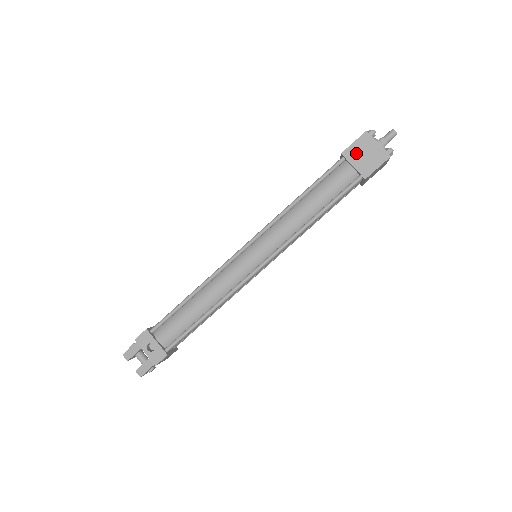
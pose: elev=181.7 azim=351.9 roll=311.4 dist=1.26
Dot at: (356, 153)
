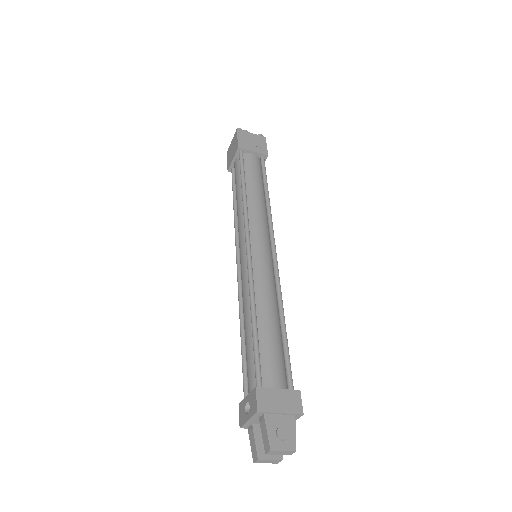
Dot at: (230, 159)
